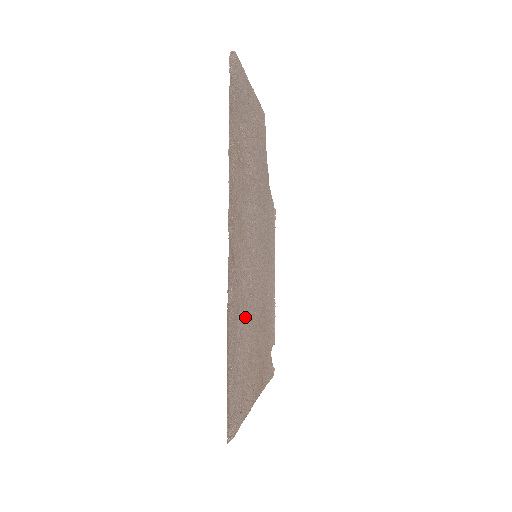
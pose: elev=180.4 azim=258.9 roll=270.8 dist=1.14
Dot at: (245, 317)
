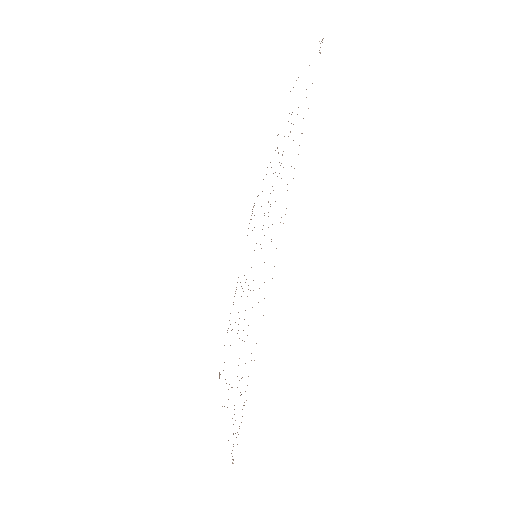
Dot at: occluded
